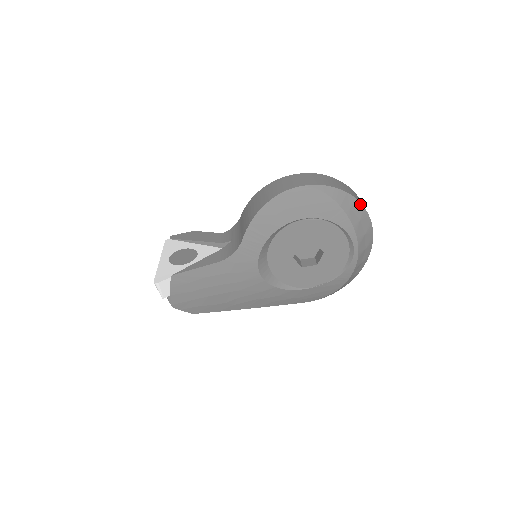
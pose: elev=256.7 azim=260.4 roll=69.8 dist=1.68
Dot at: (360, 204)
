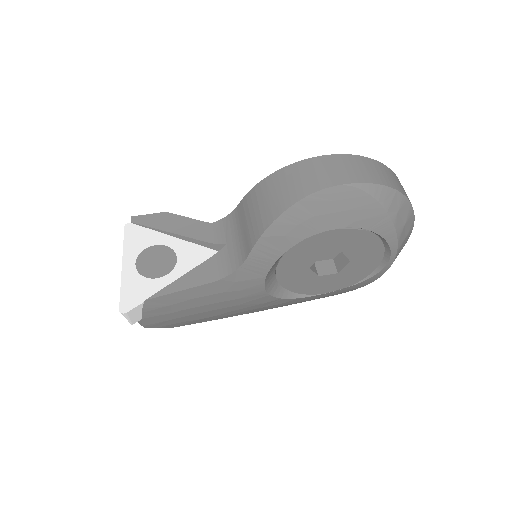
Dot at: (409, 203)
